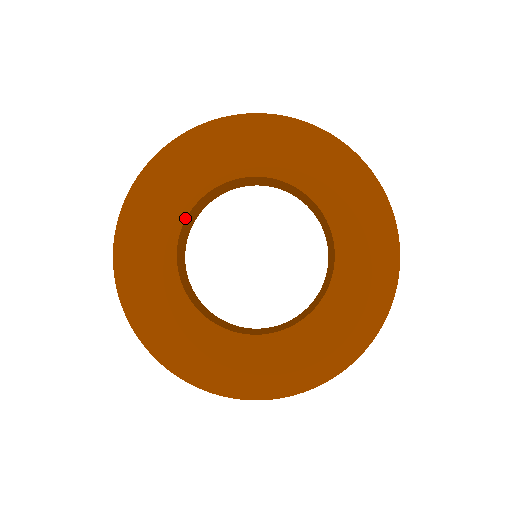
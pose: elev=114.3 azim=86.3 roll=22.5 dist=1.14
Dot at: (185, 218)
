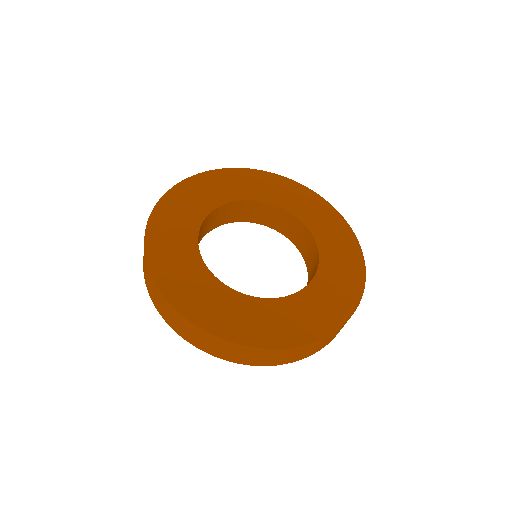
Dot at: (201, 258)
